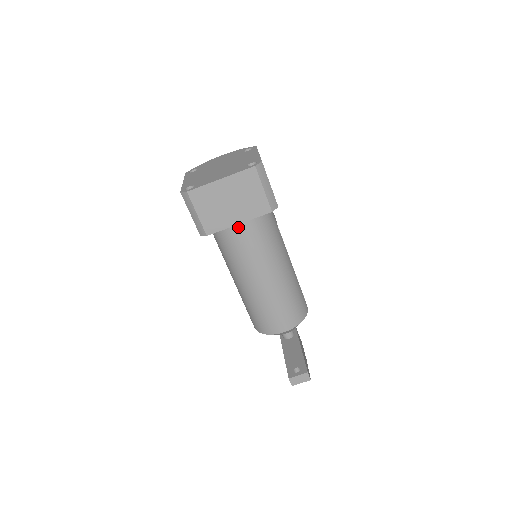
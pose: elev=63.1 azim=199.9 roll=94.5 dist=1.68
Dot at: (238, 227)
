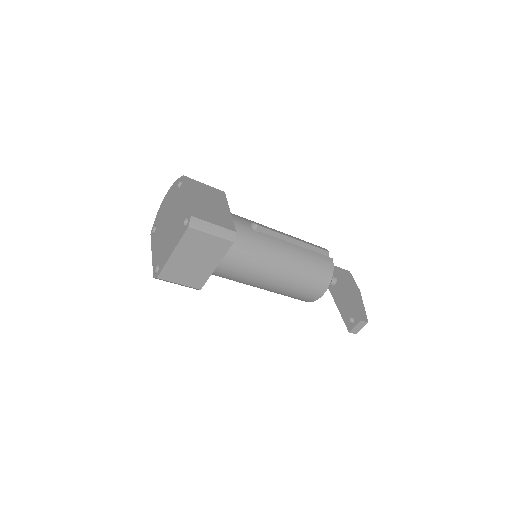
Dot at: (219, 265)
